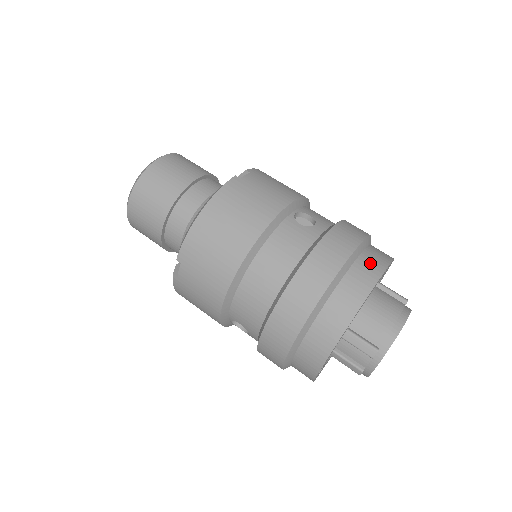
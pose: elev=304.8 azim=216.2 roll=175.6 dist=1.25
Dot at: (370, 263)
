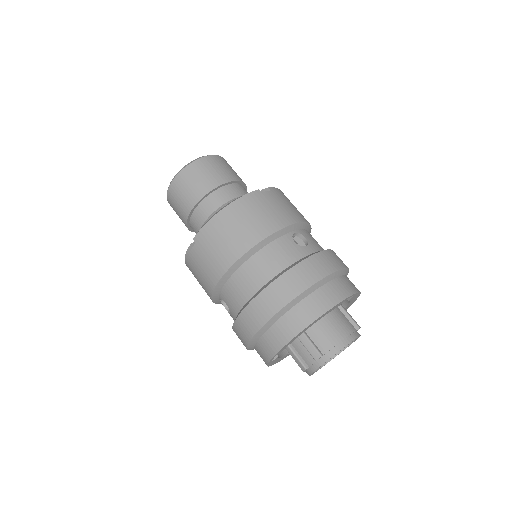
Dot at: (337, 289)
